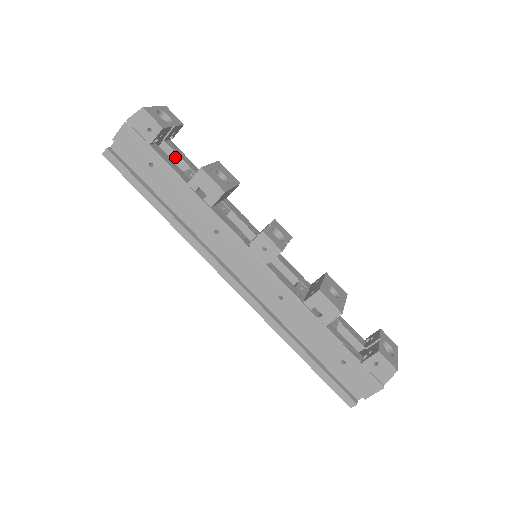
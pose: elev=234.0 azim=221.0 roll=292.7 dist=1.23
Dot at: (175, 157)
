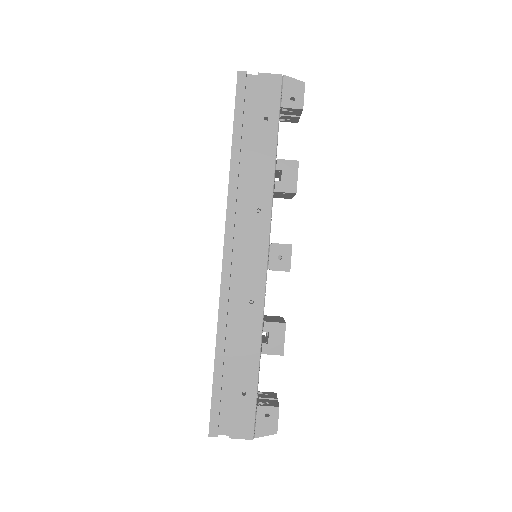
Dot at: occluded
